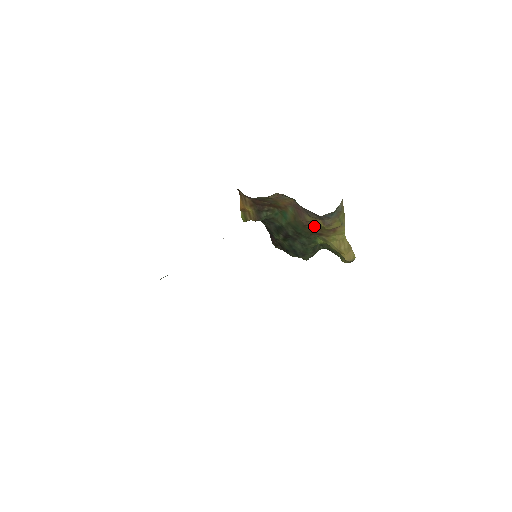
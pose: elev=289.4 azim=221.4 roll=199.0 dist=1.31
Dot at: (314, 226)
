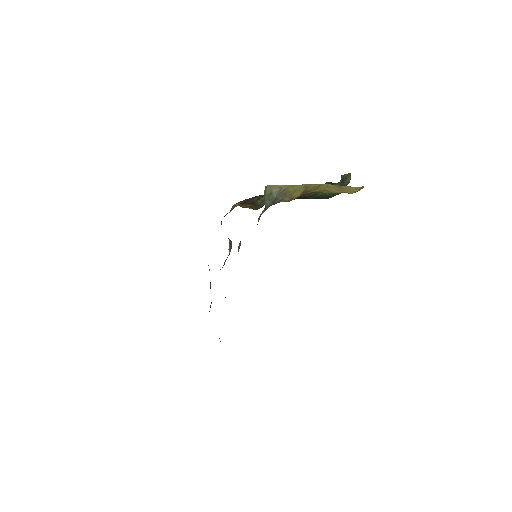
Dot at: occluded
